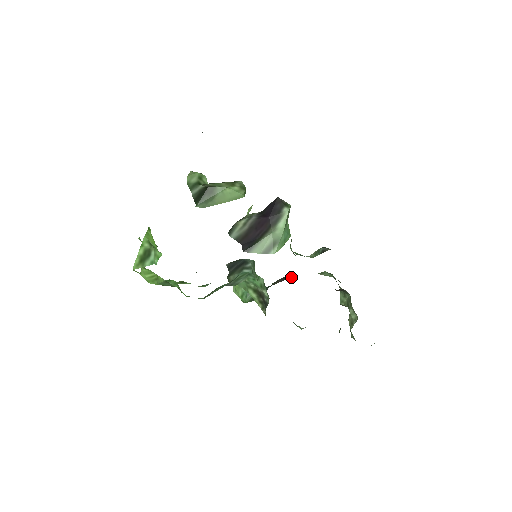
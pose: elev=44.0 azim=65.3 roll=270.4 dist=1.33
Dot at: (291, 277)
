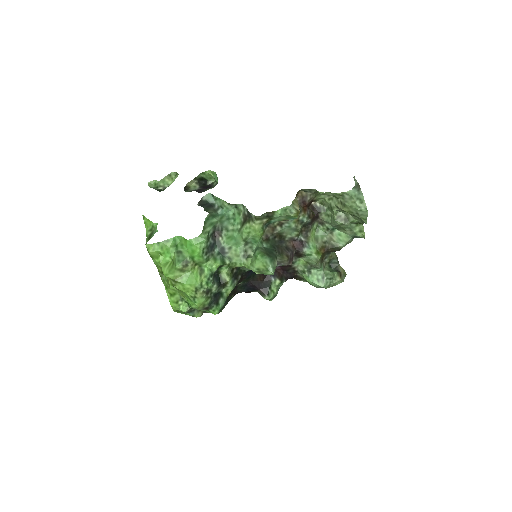
Dot at: (290, 245)
